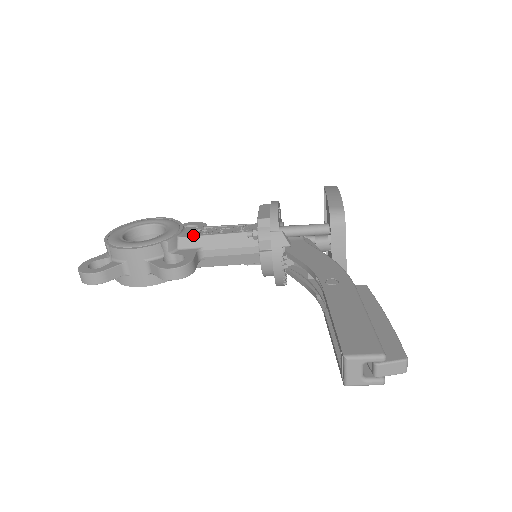
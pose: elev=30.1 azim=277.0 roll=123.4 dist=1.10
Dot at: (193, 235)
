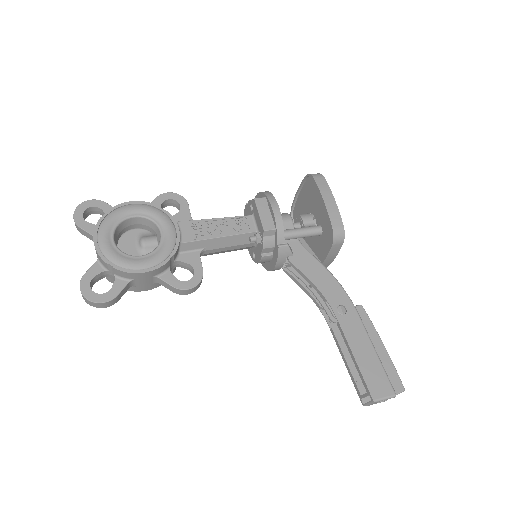
Dot at: (194, 239)
